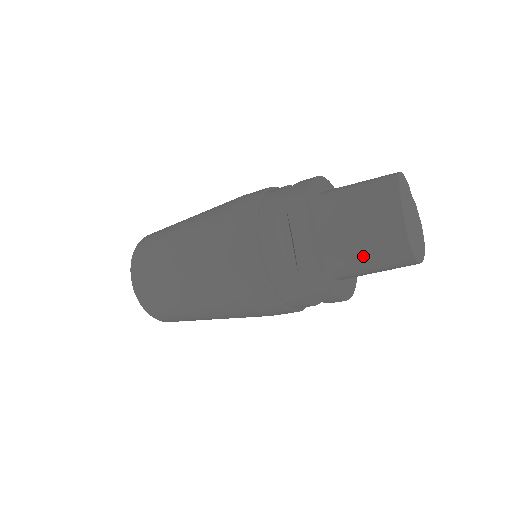
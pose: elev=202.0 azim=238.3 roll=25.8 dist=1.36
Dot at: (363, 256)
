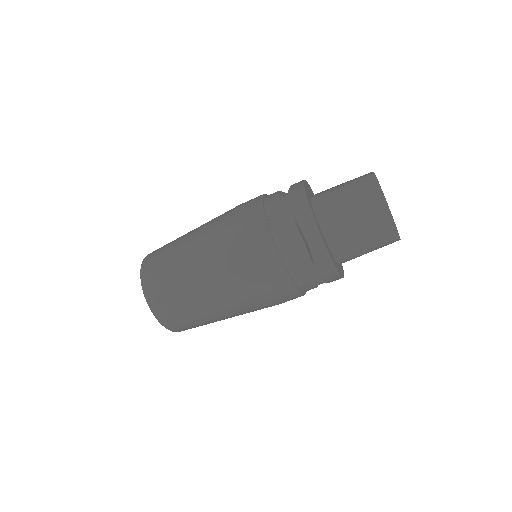
Dot at: (340, 189)
